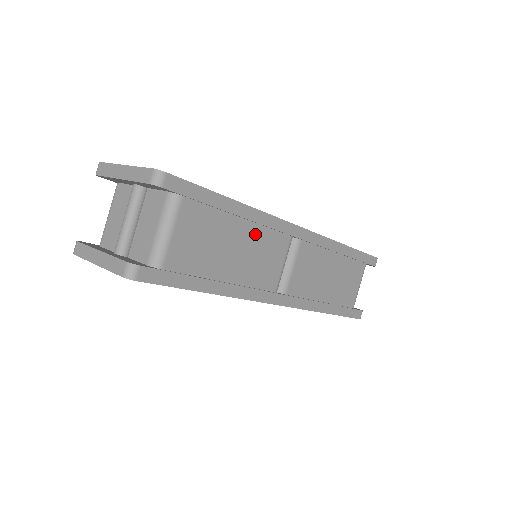
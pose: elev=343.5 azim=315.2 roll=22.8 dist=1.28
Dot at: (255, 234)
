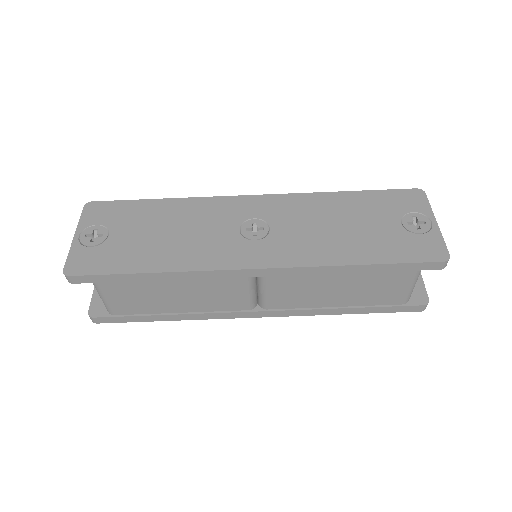
Dot at: (193, 284)
